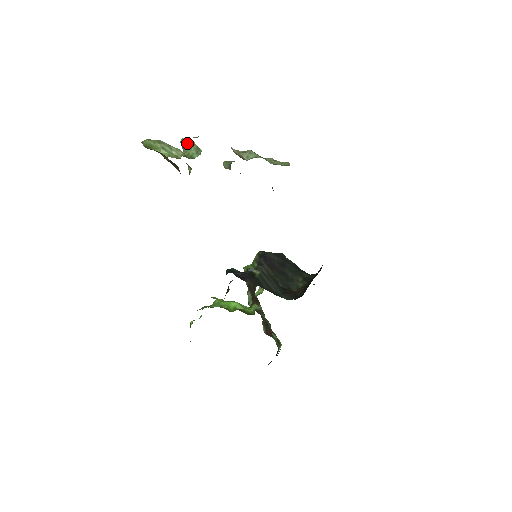
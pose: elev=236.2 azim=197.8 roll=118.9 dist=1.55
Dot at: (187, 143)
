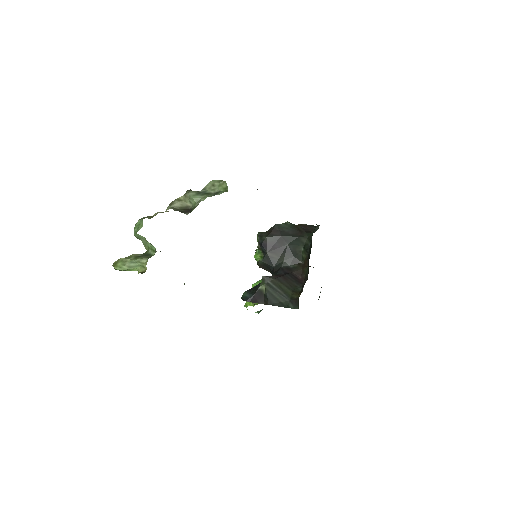
Dot at: (140, 238)
